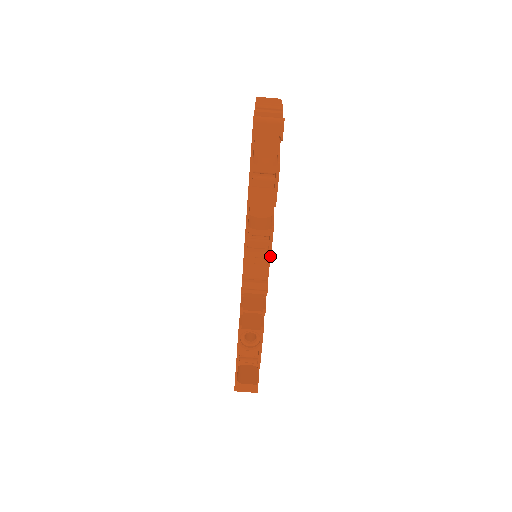
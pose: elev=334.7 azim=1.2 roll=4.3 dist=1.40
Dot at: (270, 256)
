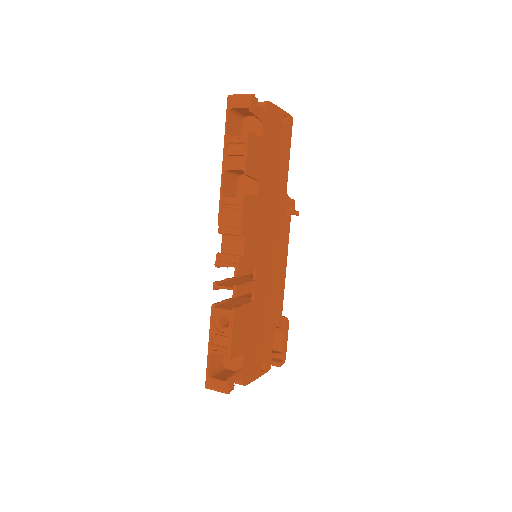
Dot at: (240, 225)
